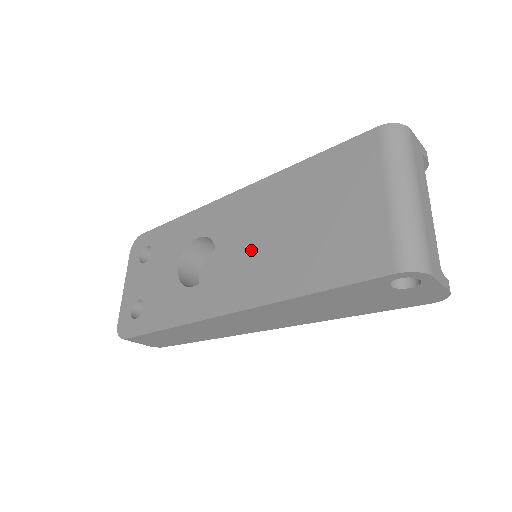
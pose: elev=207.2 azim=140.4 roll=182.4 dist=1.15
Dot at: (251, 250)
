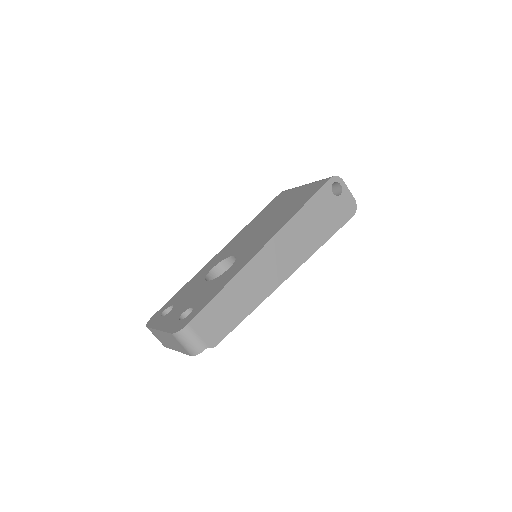
Dot at: (256, 235)
